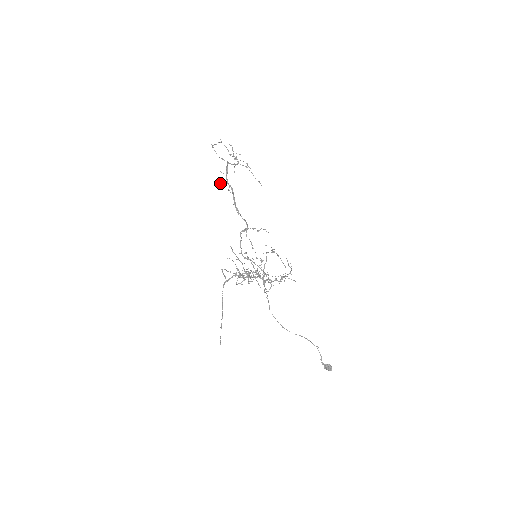
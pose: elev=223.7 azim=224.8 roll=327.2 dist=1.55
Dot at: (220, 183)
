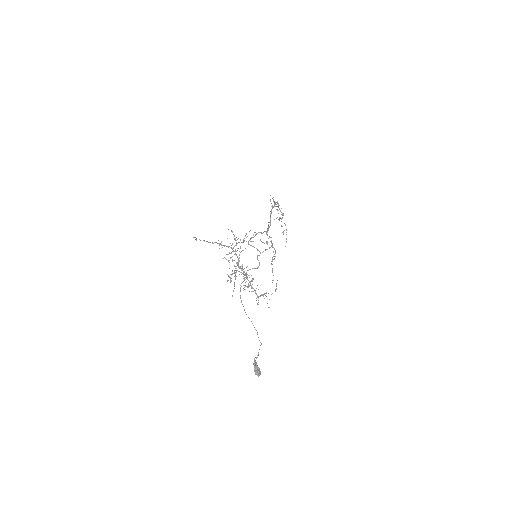
Dot at: (270, 195)
